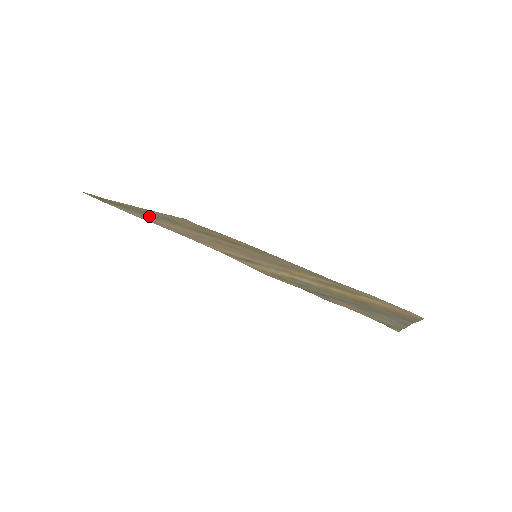
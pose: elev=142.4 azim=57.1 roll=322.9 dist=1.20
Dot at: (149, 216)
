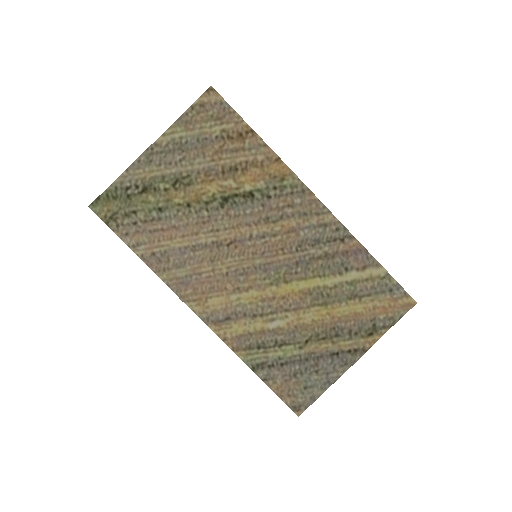
Dot at: (155, 224)
